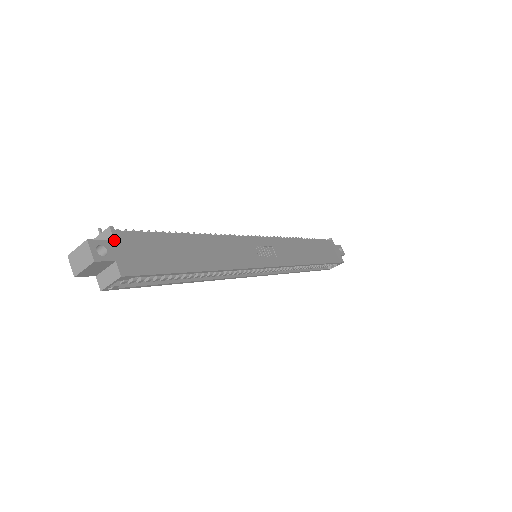
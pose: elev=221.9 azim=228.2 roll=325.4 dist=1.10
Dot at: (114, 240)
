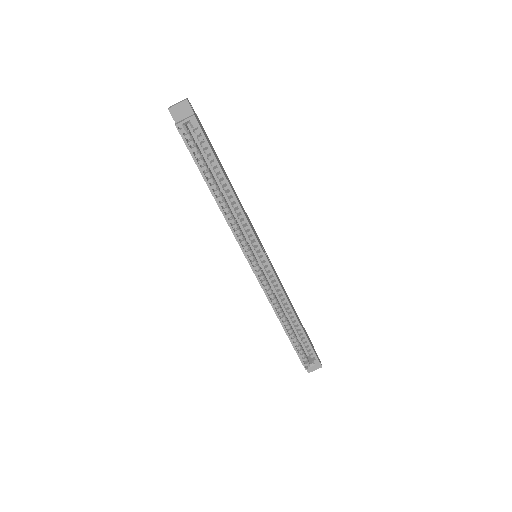
Dot at: (196, 115)
